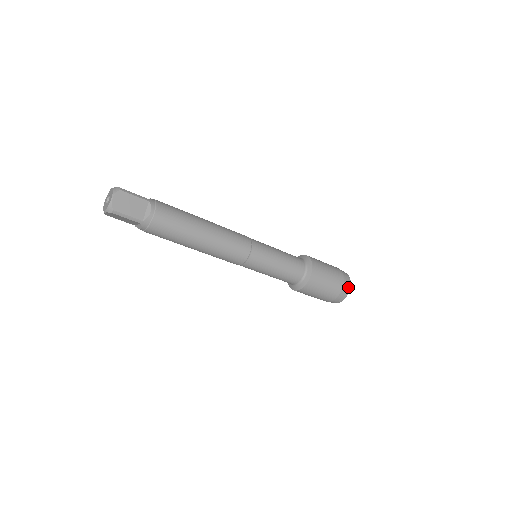
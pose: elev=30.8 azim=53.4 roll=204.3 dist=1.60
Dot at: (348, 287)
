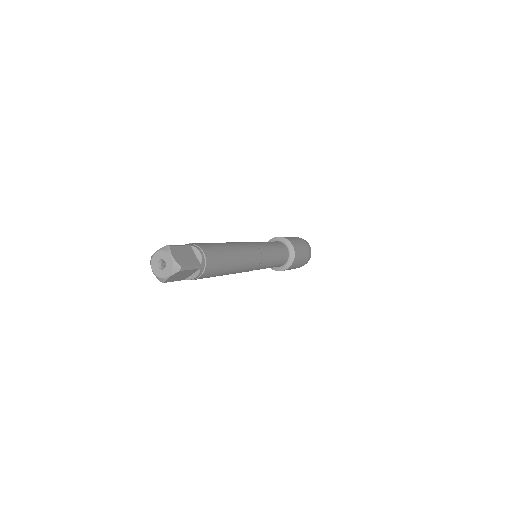
Dot at: occluded
